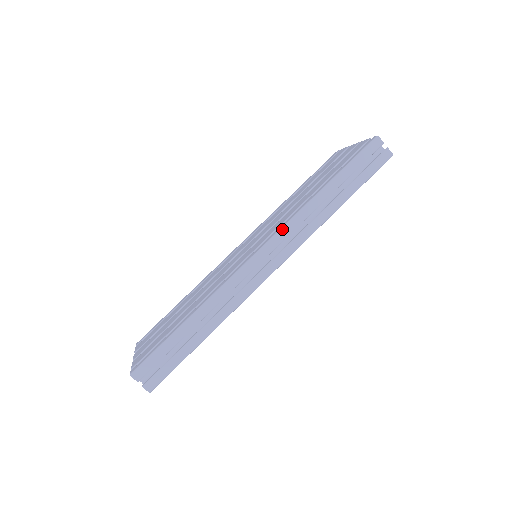
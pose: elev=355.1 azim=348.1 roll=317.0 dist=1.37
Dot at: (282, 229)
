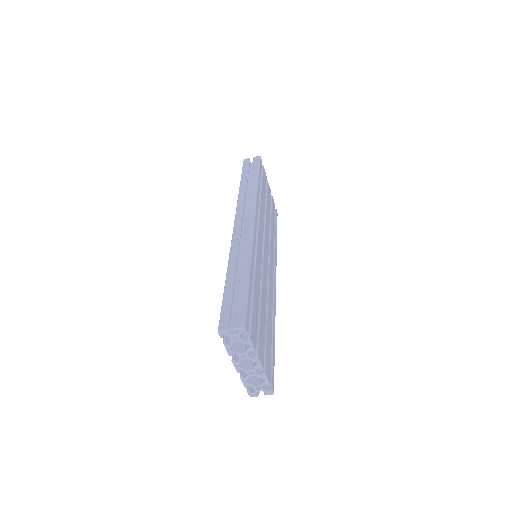
Dot at: (236, 210)
